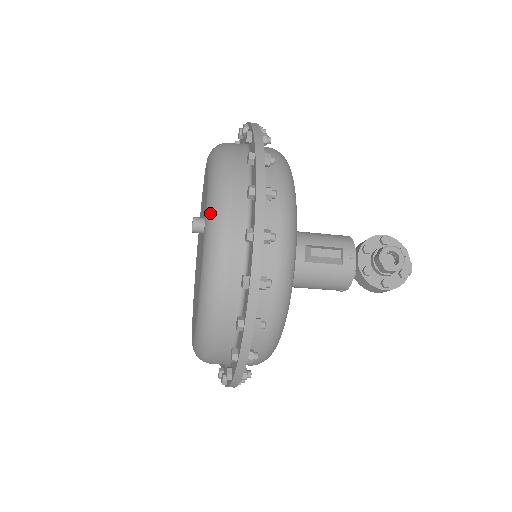
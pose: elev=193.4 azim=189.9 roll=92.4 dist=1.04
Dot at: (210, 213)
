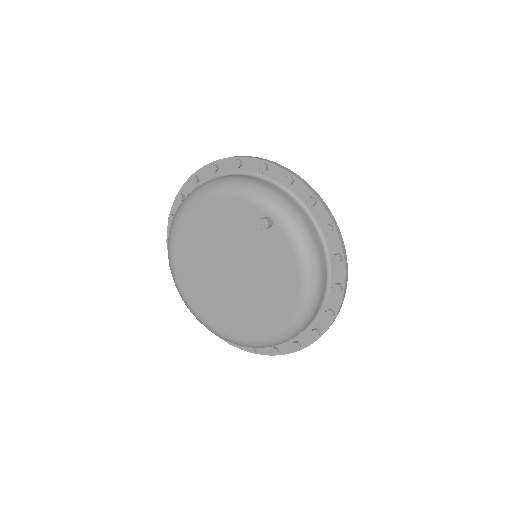
Dot at: (274, 207)
